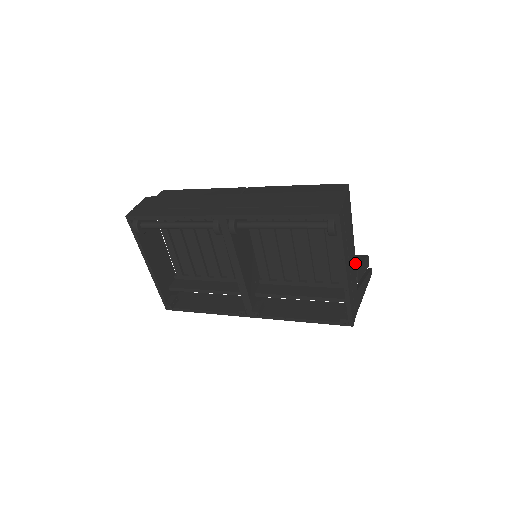
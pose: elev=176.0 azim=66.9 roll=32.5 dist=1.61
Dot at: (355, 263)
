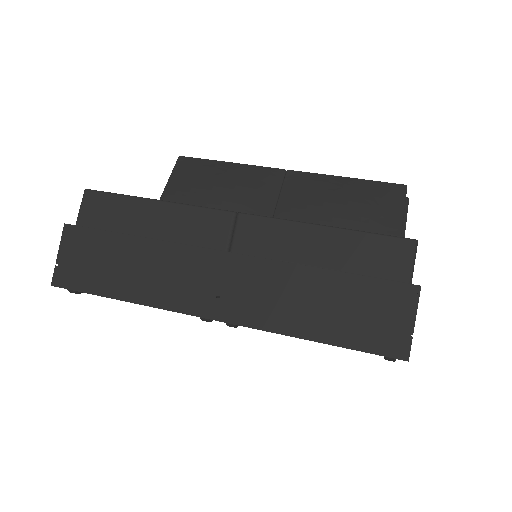
Dot at: occluded
